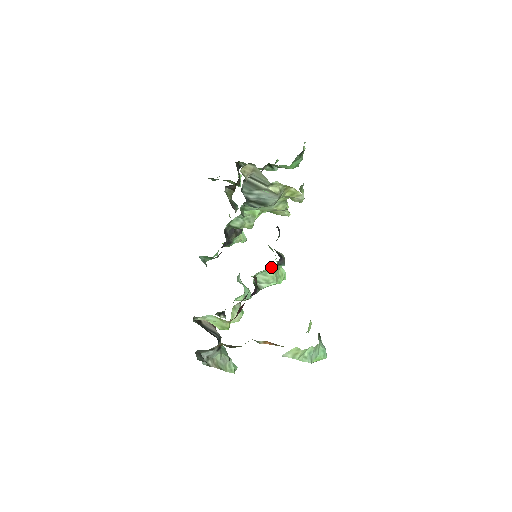
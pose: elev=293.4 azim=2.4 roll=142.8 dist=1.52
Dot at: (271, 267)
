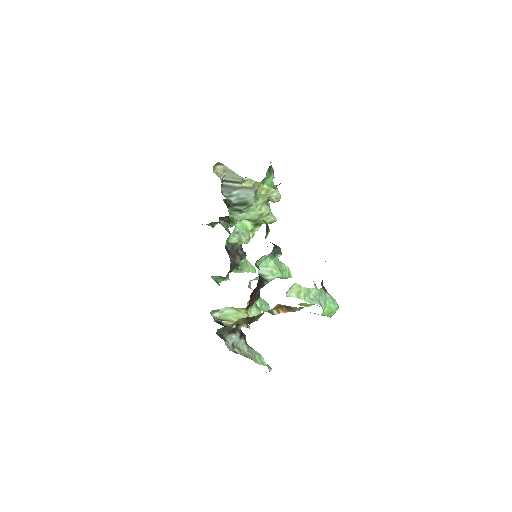
Dot at: (269, 257)
